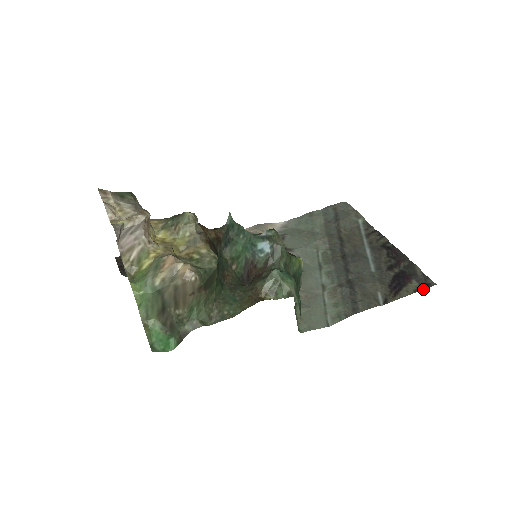
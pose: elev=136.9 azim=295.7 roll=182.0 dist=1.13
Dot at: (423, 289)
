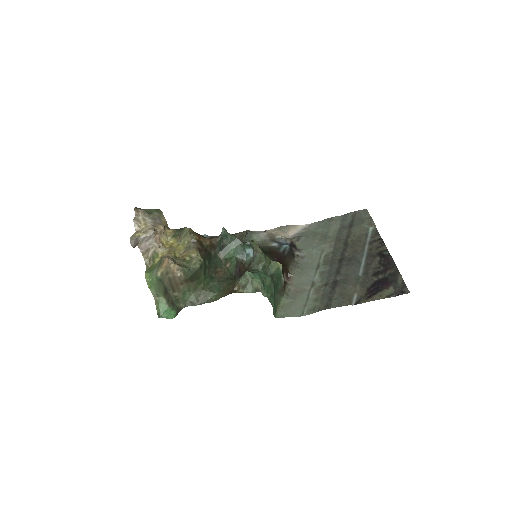
Dot at: occluded
